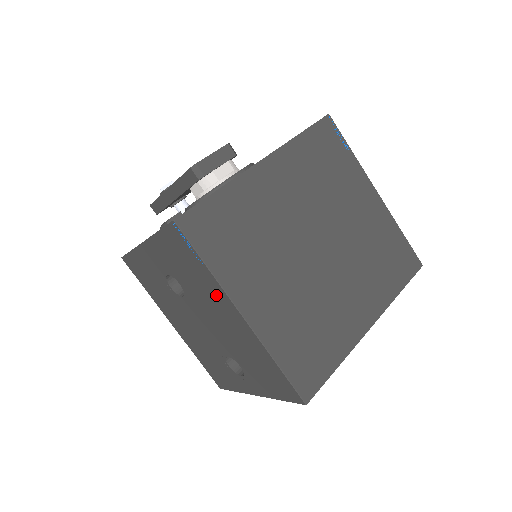
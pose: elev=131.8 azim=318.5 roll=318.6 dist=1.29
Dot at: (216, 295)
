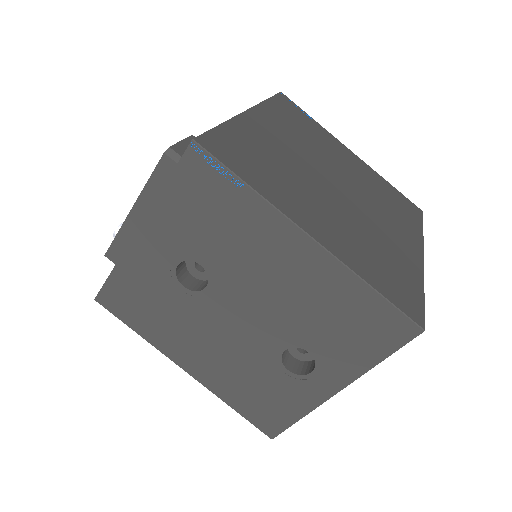
Dot at: (265, 231)
